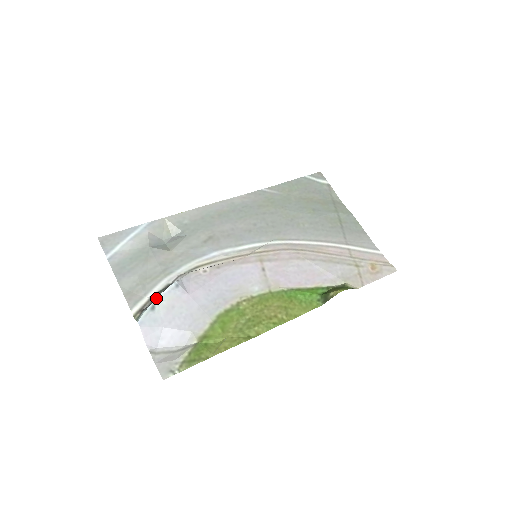
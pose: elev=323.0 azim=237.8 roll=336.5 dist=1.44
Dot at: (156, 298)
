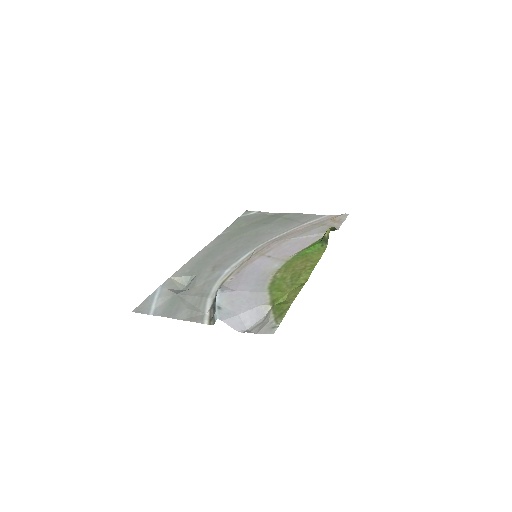
Dot at: (215, 302)
